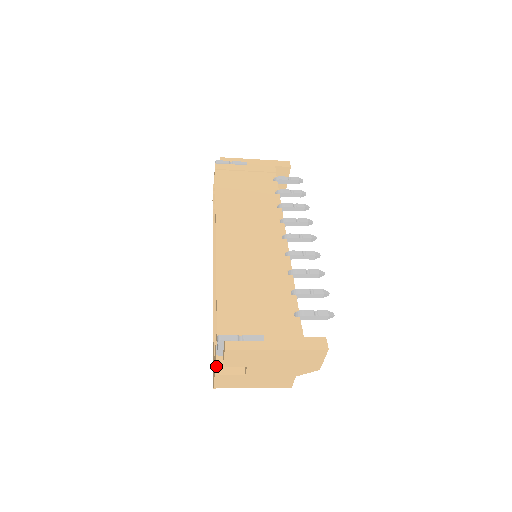
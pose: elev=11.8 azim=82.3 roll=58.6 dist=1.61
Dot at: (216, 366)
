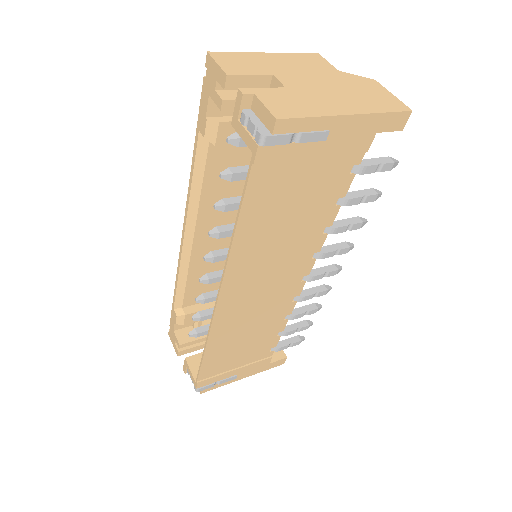
Dot at: (184, 370)
